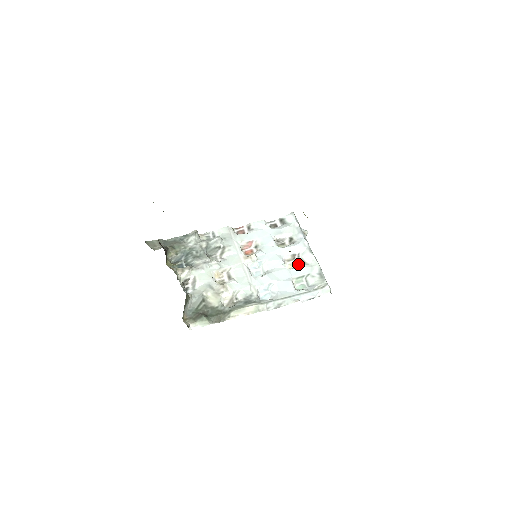
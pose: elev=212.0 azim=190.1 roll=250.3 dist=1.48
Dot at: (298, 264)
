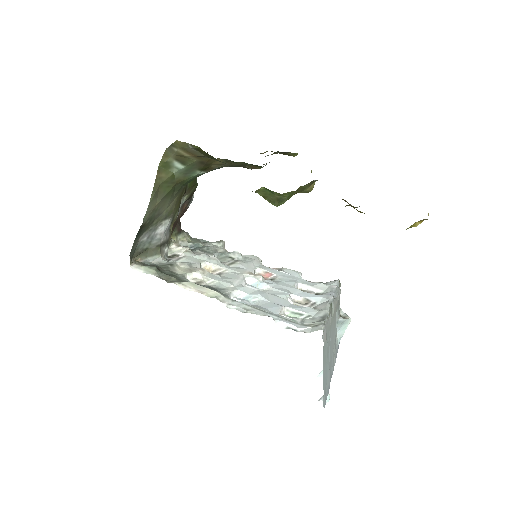
Dot at: occluded
